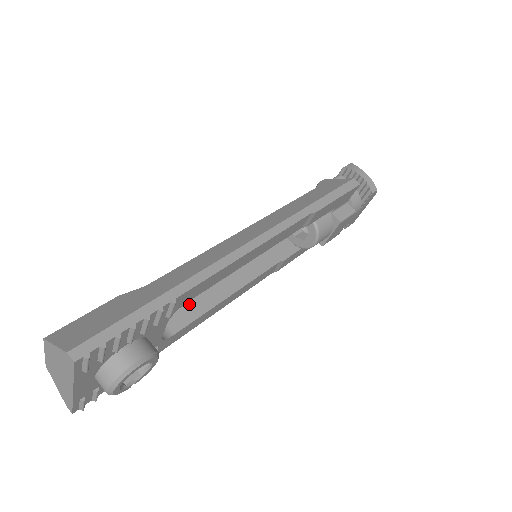
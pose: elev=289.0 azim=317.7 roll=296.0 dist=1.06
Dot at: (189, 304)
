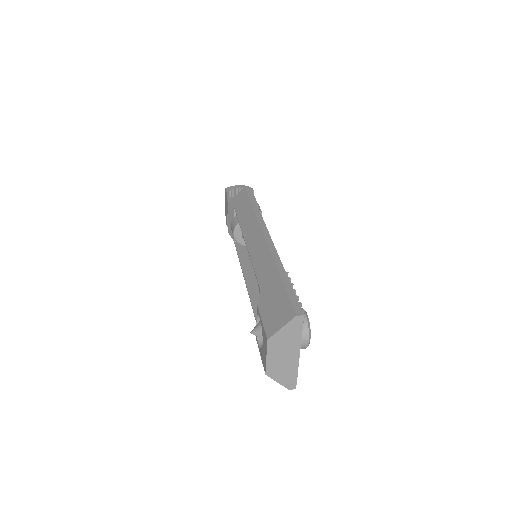
Dot at: occluded
